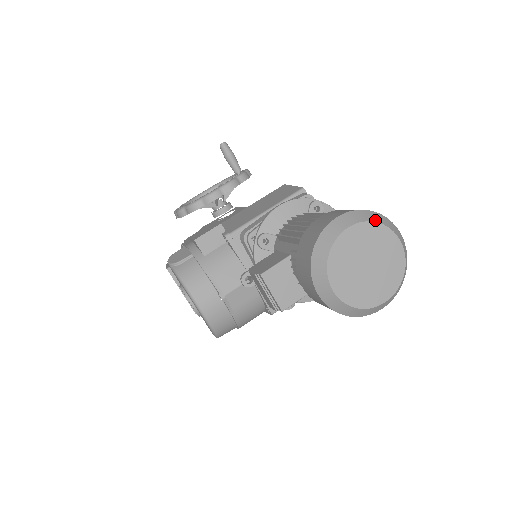
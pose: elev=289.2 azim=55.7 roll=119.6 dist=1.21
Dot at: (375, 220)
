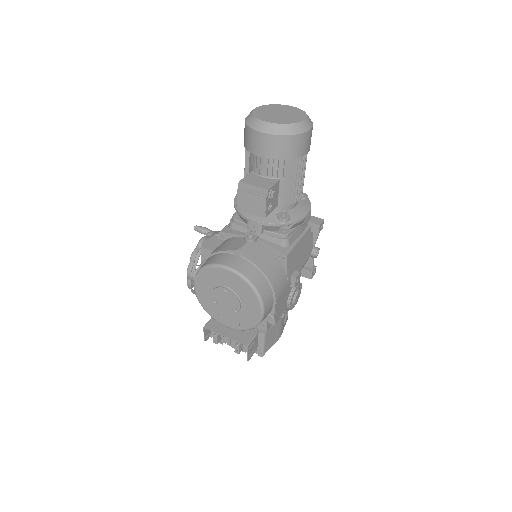
Dot at: (269, 105)
